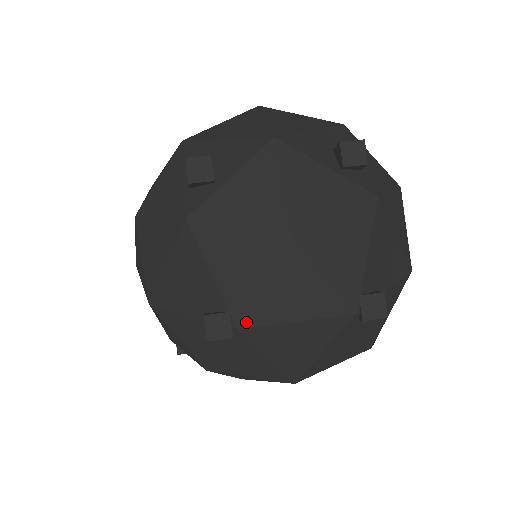
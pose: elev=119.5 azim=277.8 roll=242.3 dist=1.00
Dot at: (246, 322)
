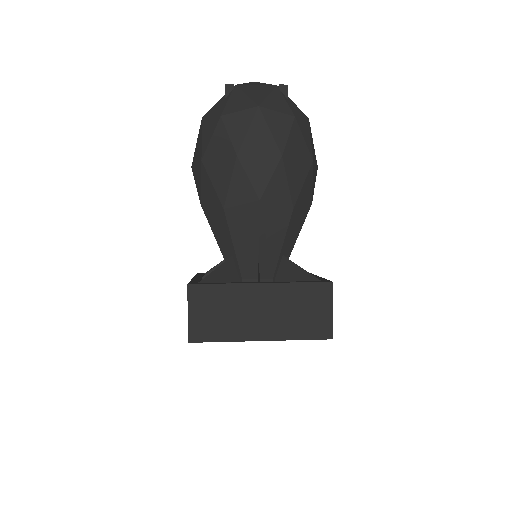
Dot at: (239, 85)
